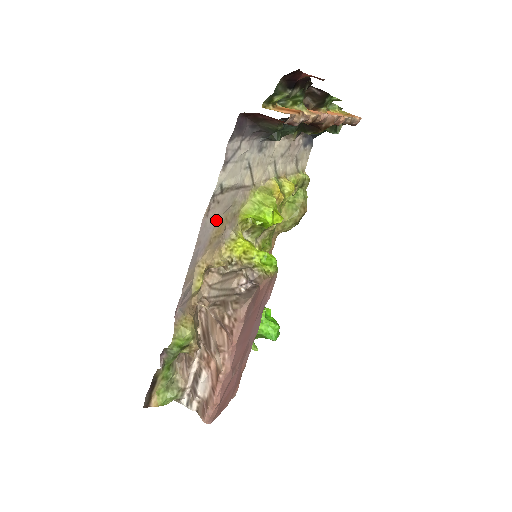
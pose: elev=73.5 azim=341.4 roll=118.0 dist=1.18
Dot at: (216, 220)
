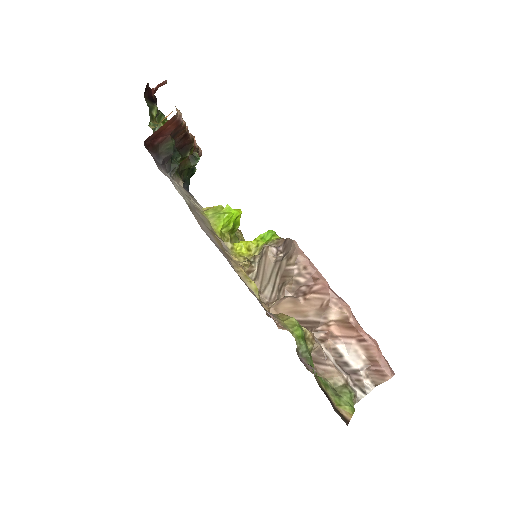
Dot at: (208, 232)
